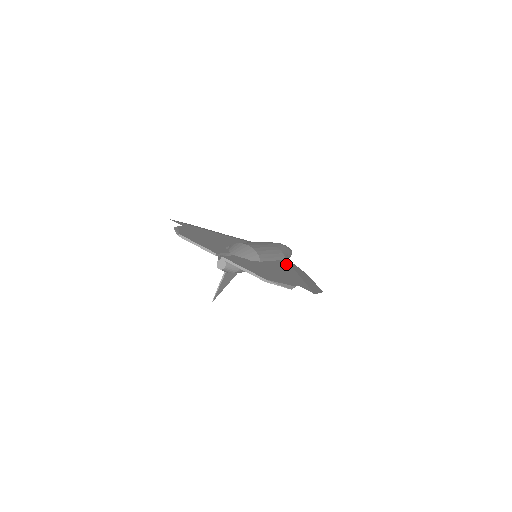
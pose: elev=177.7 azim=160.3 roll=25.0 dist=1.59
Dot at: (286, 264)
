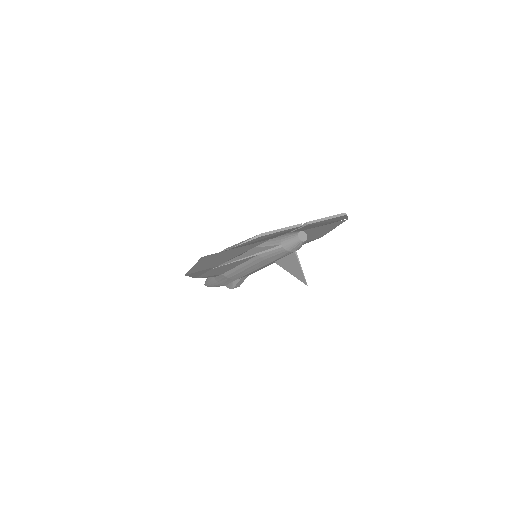
Dot at: occluded
